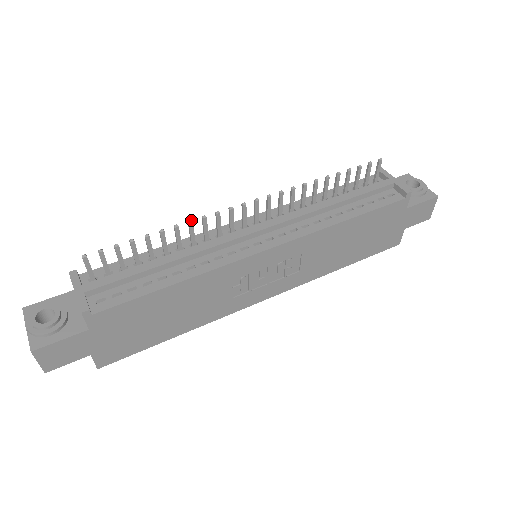
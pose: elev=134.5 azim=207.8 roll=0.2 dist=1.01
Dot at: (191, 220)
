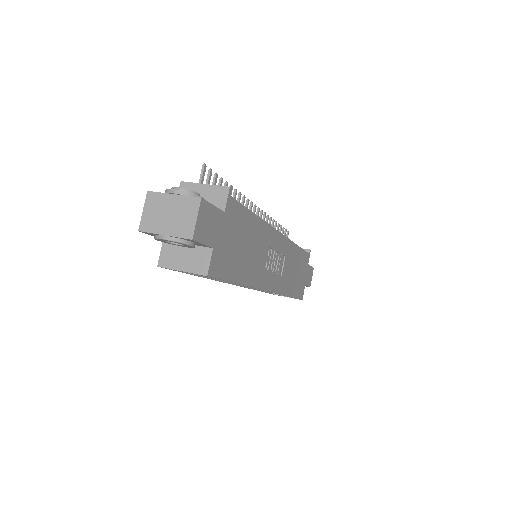
Dot at: occluded
